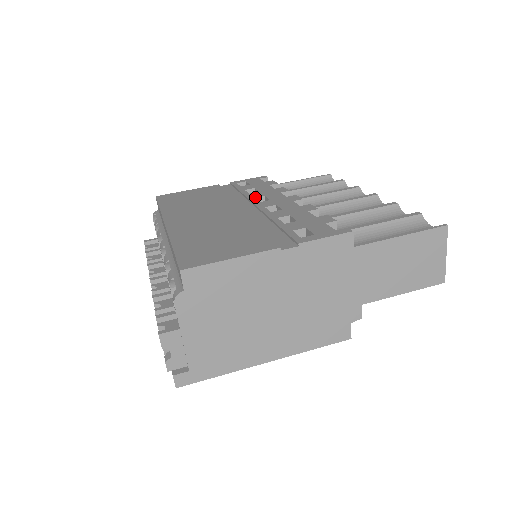
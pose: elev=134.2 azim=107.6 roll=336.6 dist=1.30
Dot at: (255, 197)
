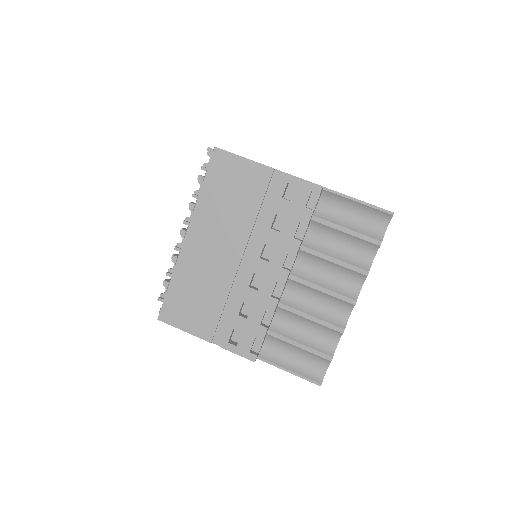
Dot at: occluded
